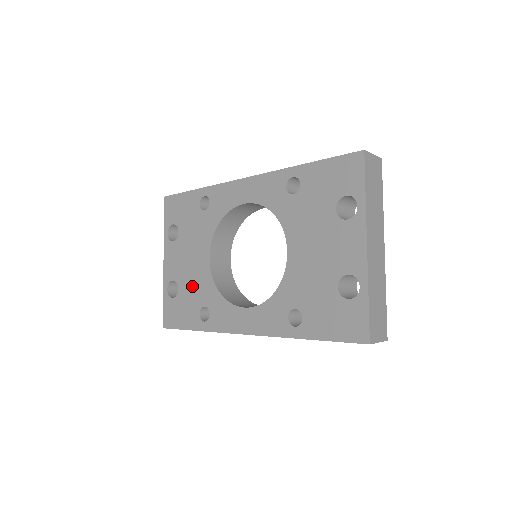
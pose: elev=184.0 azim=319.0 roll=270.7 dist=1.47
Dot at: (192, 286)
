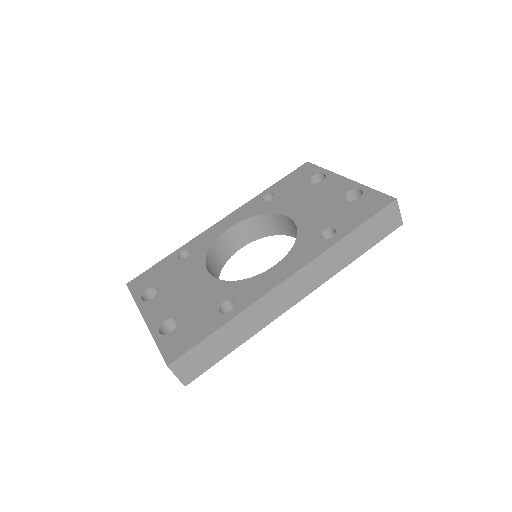
Dot at: (197, 303)
